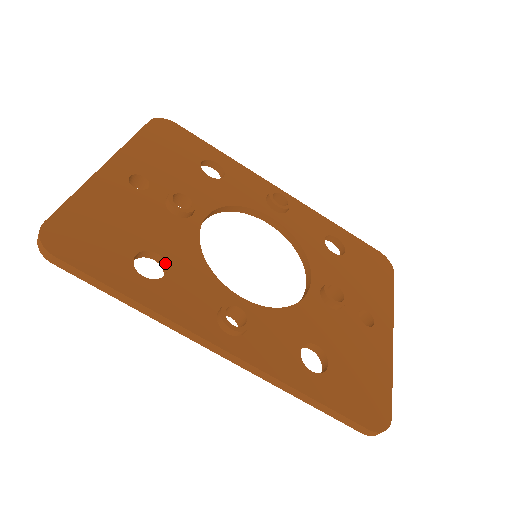
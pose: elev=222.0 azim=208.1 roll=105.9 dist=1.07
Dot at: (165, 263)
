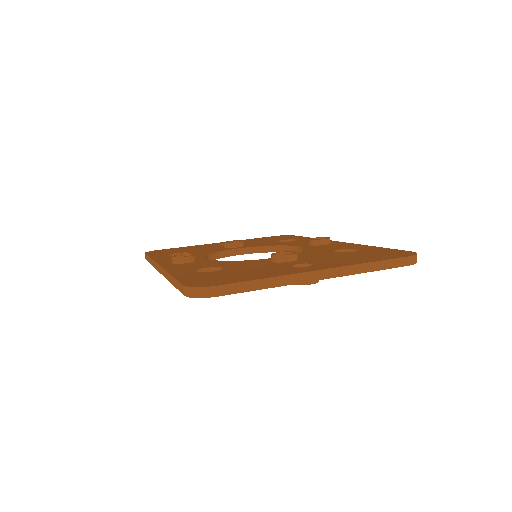
Dot at: occluded
